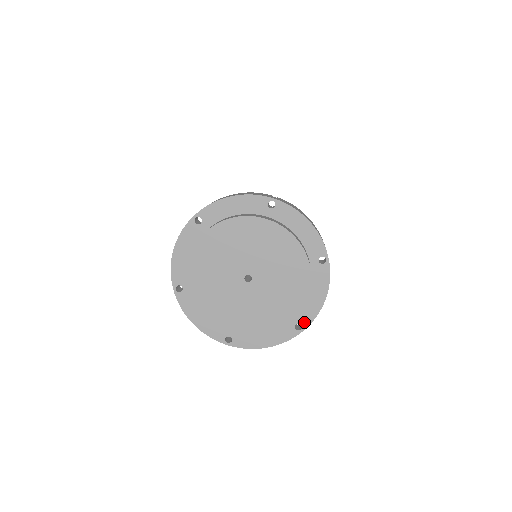
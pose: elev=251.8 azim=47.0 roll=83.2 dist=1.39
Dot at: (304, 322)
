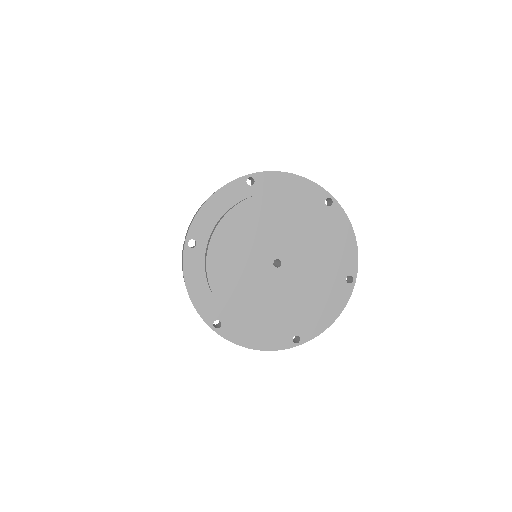
Dot at: (304, 336)
